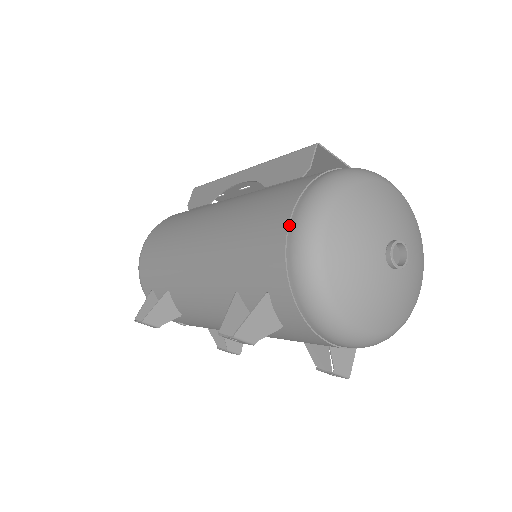
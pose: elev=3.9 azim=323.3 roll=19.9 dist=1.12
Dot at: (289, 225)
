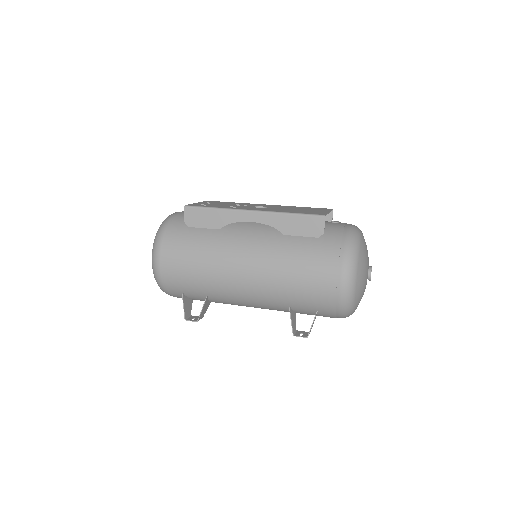
Dot at: (337, 285)
